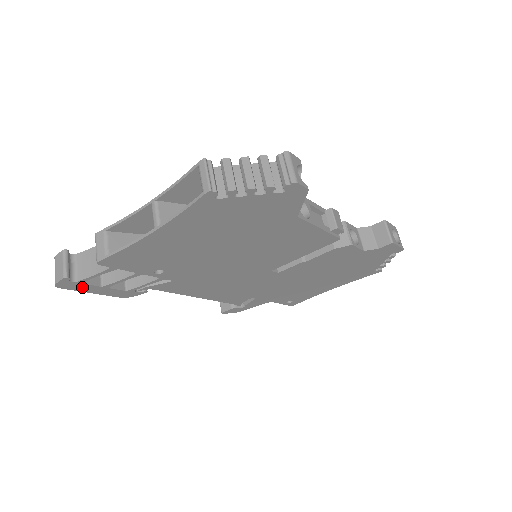
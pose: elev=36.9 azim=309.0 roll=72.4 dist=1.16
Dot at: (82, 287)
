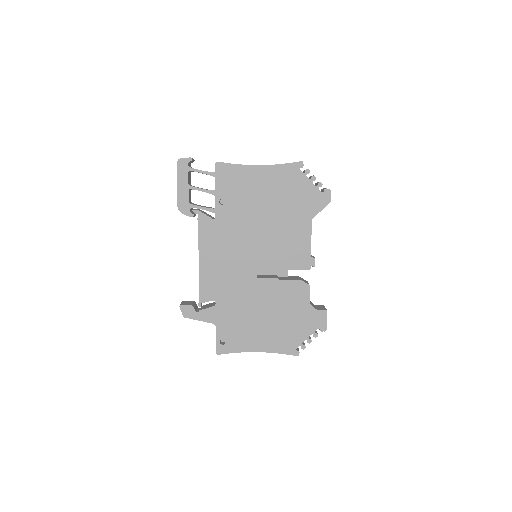
Dot at: (183, 175)
